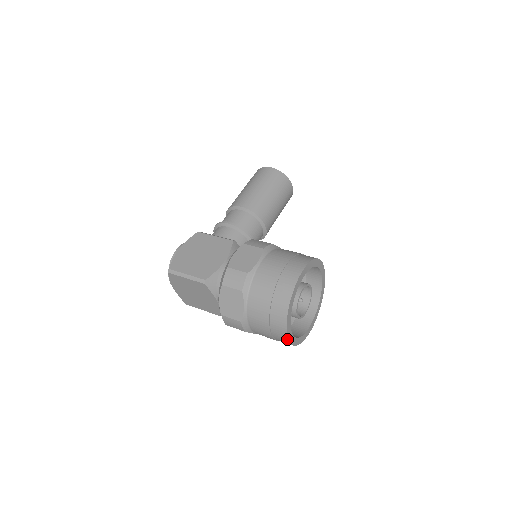
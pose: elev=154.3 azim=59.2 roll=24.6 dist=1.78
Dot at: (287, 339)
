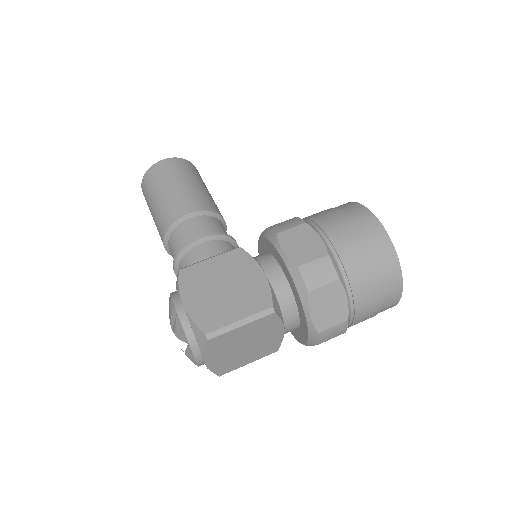
Dot at: (399, 299)
